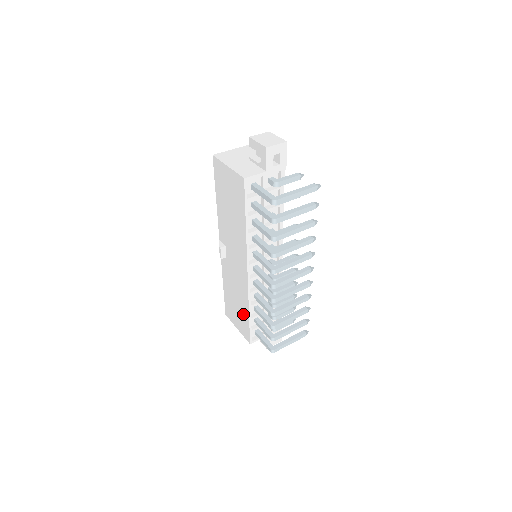
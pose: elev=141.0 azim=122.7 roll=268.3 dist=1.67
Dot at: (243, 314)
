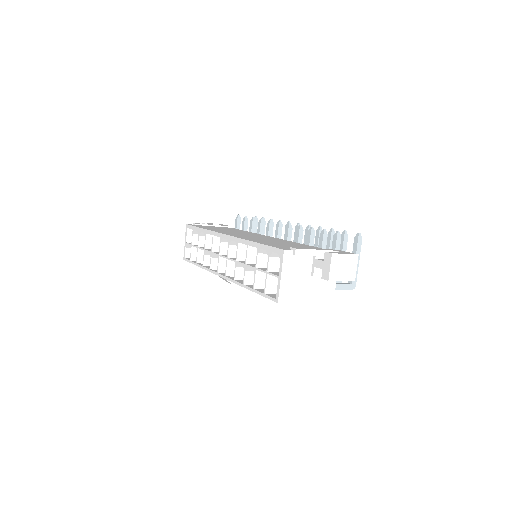
Dot at: occluded
